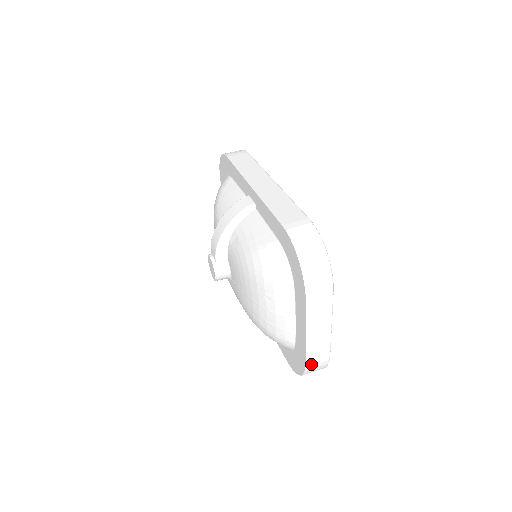
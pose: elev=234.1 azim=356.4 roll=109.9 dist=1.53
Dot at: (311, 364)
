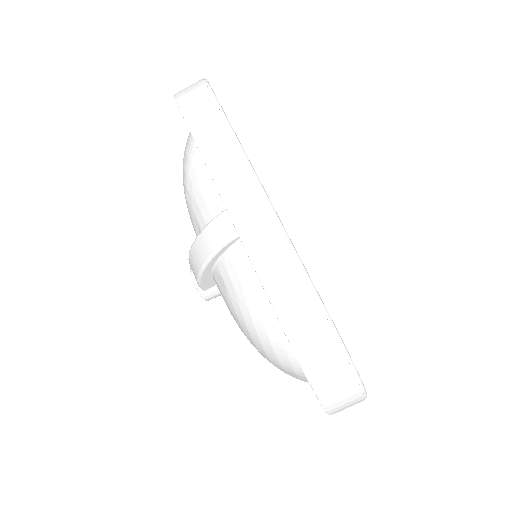
Dot at: occluded
